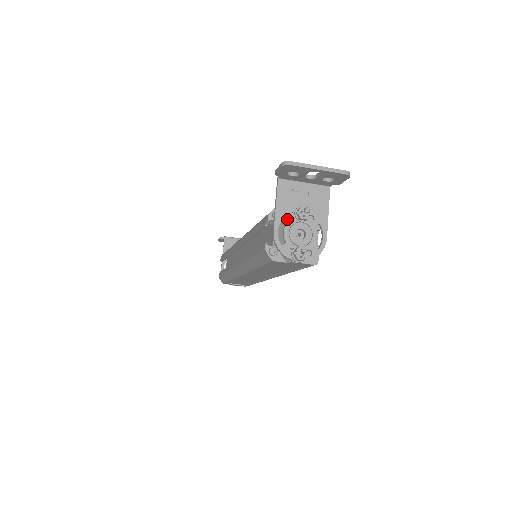
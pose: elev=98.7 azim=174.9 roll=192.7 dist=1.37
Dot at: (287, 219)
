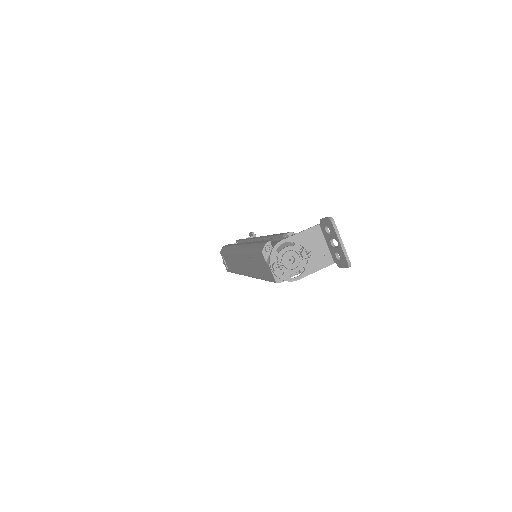
Dot at: (296, 245)
